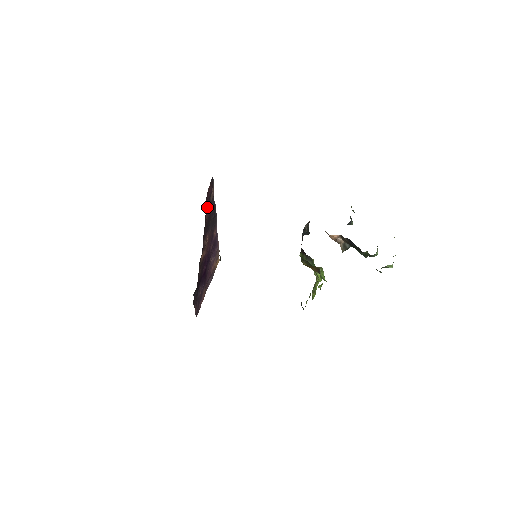
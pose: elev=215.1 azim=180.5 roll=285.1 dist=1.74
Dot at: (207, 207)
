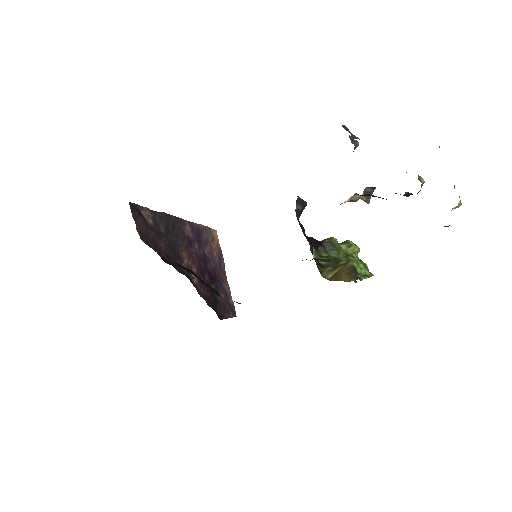
Dot at: (154, 240)
